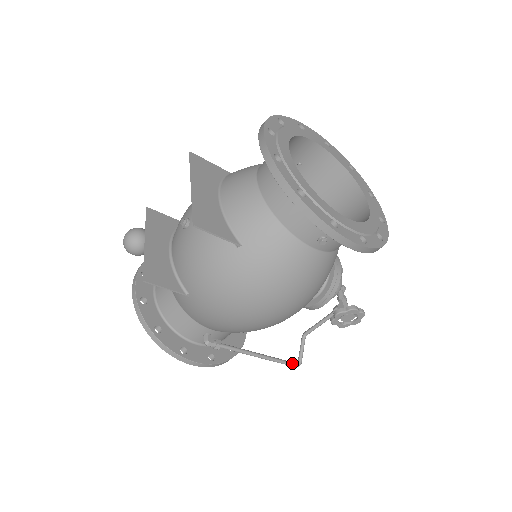
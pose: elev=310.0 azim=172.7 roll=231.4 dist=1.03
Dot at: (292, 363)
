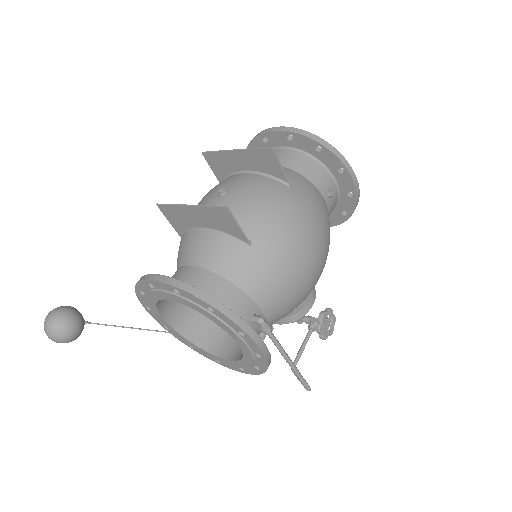
Dot at: (306, 383)
